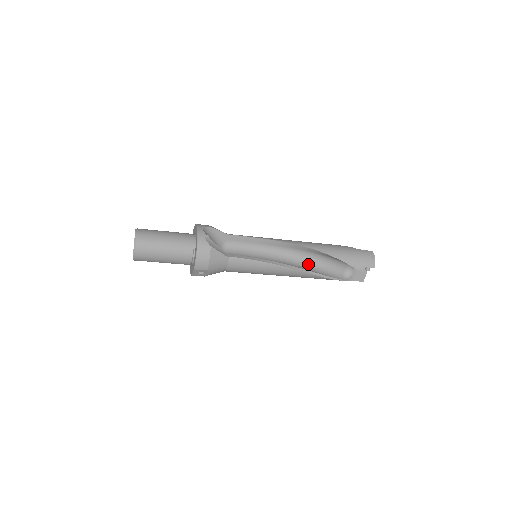
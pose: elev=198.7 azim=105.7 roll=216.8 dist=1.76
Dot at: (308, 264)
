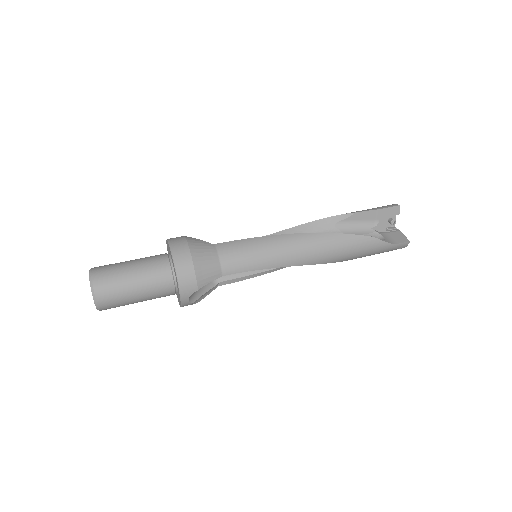
Dot at: occluded
